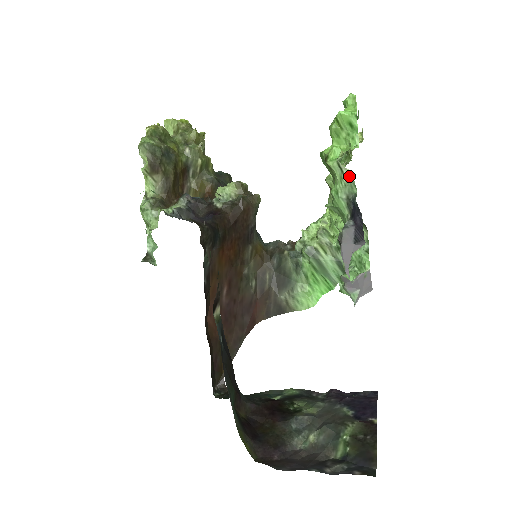
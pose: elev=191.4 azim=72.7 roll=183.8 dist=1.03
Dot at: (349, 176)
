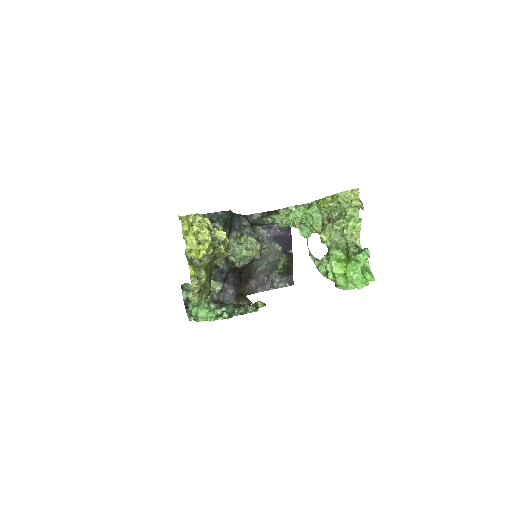
Dot at: occluded
